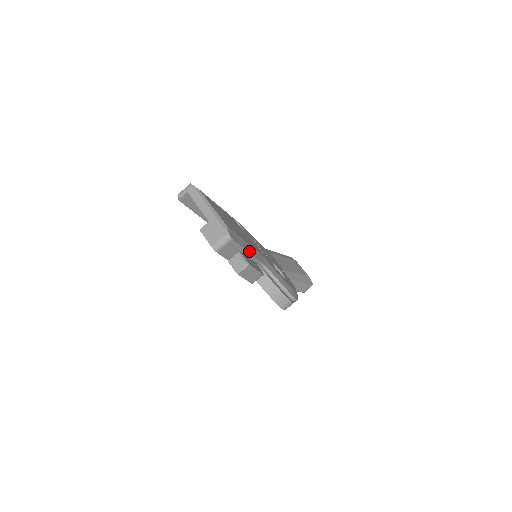
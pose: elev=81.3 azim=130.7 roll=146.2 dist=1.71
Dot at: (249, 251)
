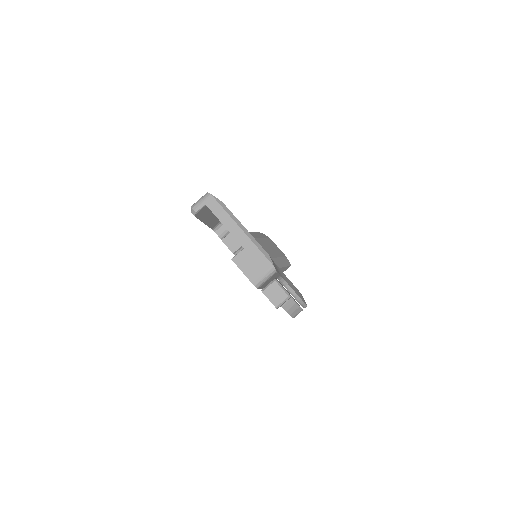
Dot at: occluded
